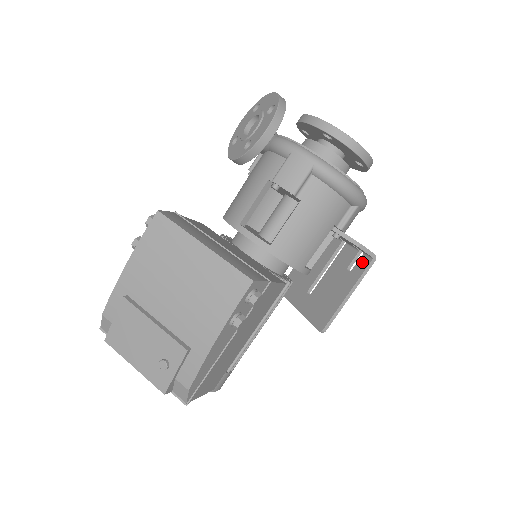
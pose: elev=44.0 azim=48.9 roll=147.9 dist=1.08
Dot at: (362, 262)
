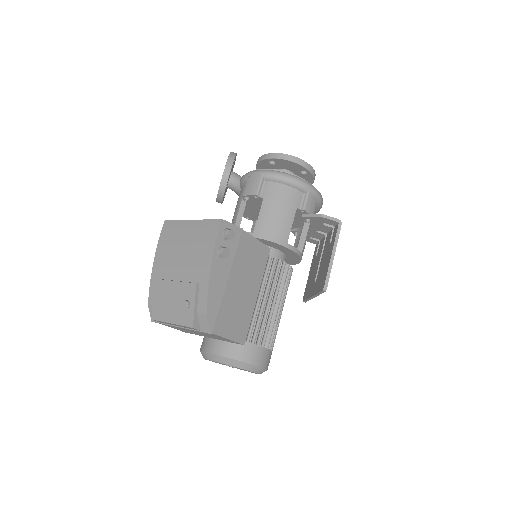
Dot at: (335, 231)
